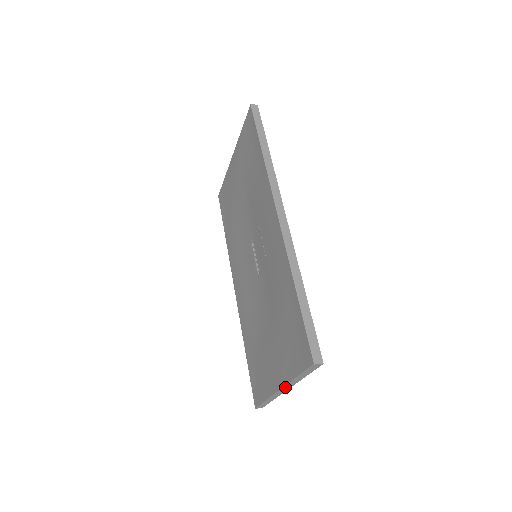
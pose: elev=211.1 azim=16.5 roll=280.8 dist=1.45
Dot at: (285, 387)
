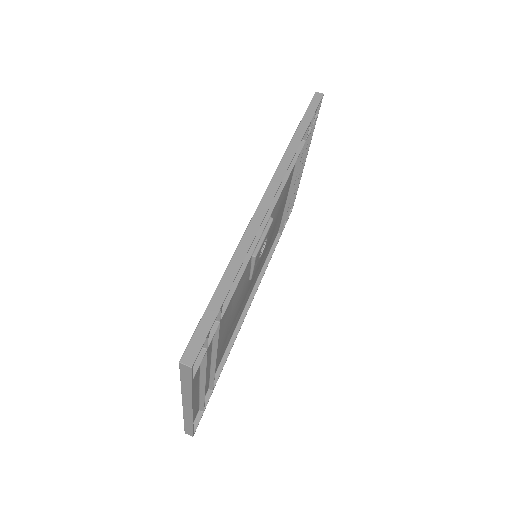
Dot at: (184, 401)
